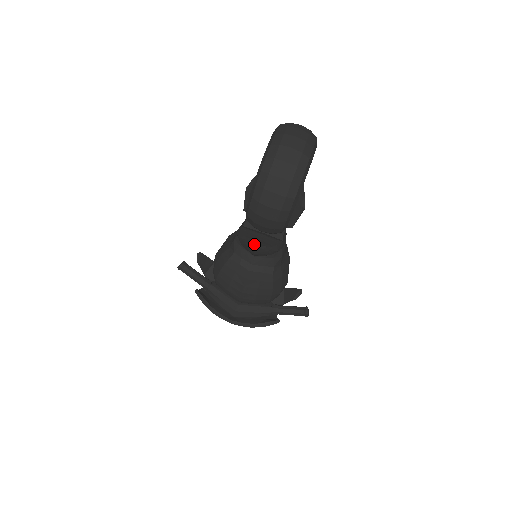
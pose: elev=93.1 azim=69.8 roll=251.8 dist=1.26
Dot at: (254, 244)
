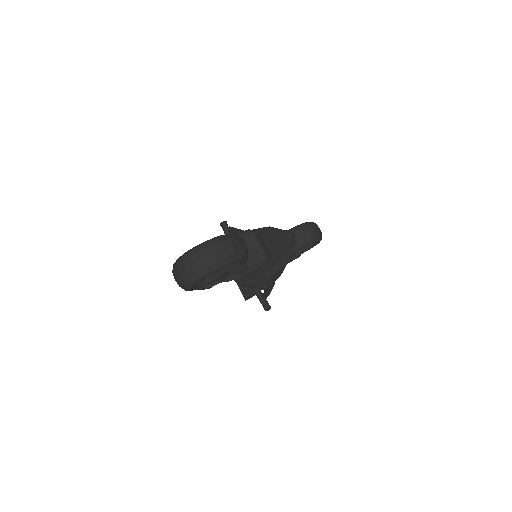
Dot at: occluded
